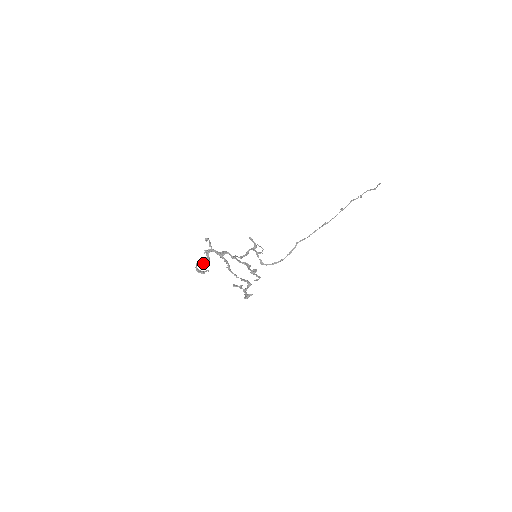
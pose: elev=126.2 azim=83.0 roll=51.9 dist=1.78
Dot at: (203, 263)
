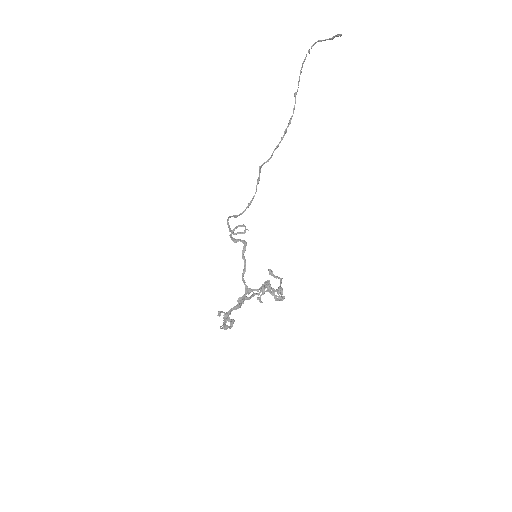
Dot at: (230, 328)
